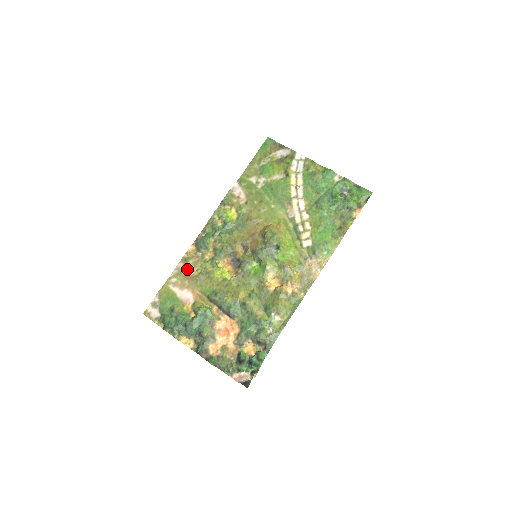
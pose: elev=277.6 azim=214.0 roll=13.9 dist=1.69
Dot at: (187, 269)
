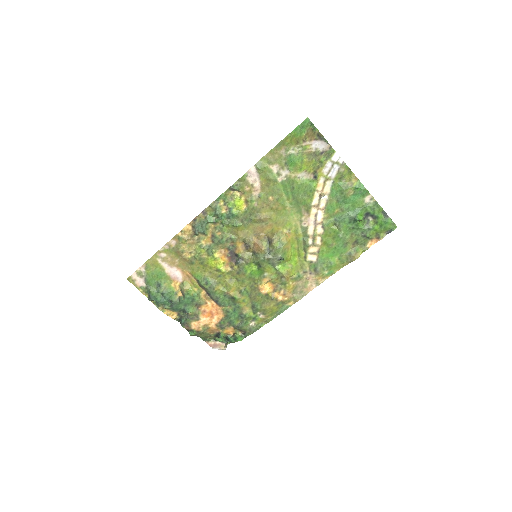
Dot at: (179, 249)
